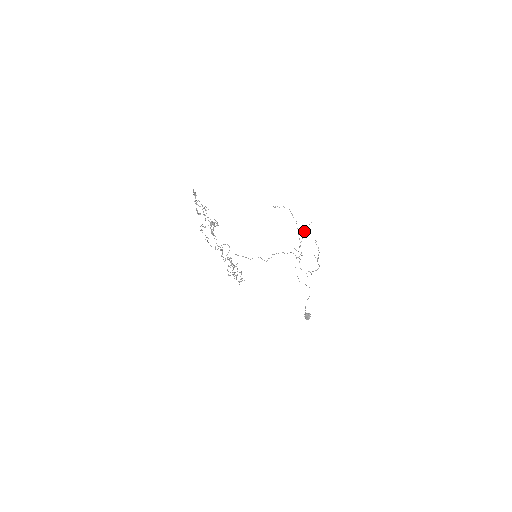
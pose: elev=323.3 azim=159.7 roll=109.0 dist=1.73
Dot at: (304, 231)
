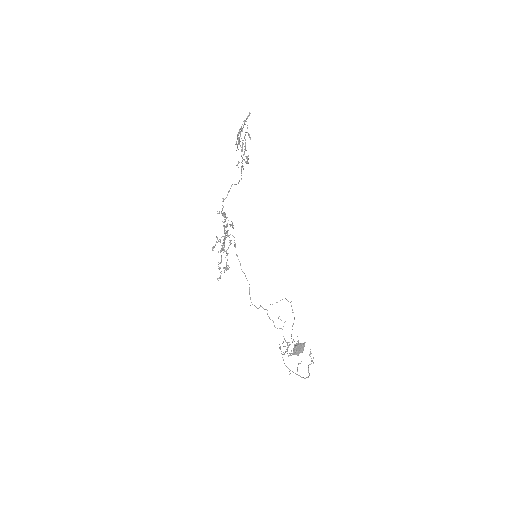
Dot at: occluded
